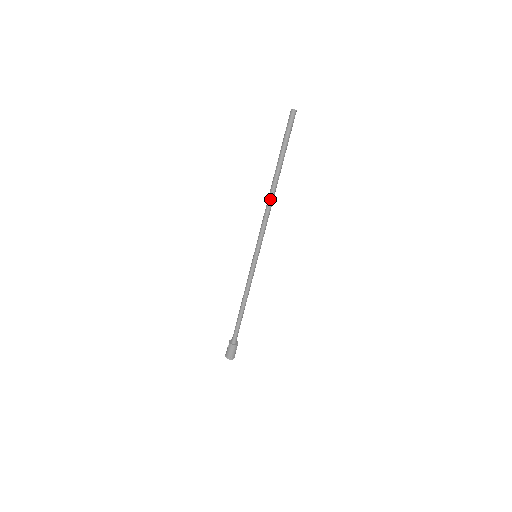
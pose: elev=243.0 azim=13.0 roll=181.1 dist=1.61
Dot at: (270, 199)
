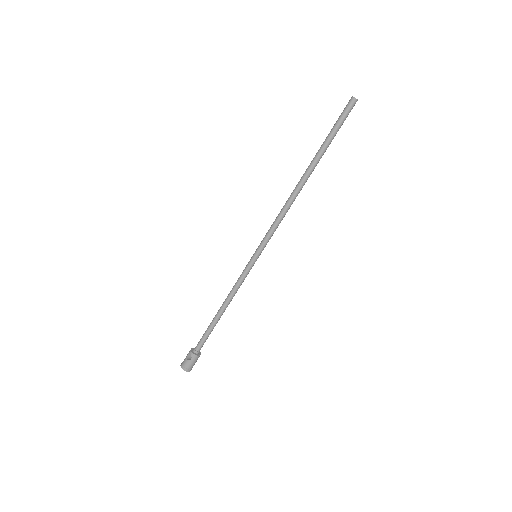
Dot at: (296, 194)
